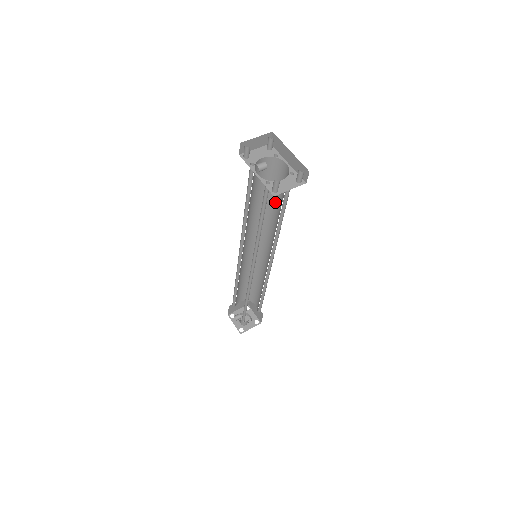
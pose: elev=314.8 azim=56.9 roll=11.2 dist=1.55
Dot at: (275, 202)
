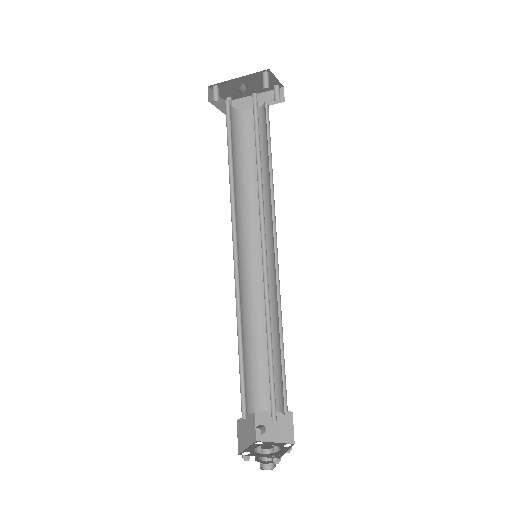
Dot at: (254, 169)
